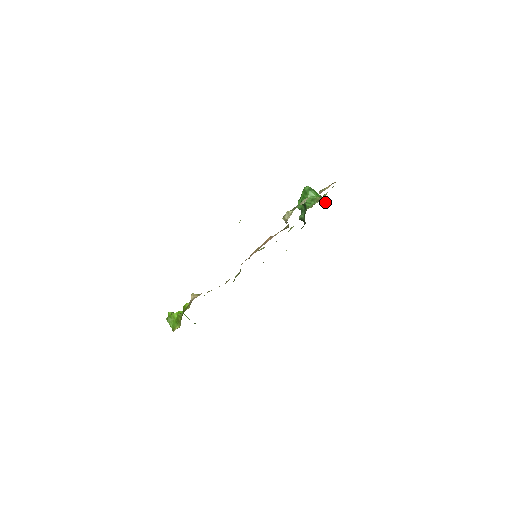
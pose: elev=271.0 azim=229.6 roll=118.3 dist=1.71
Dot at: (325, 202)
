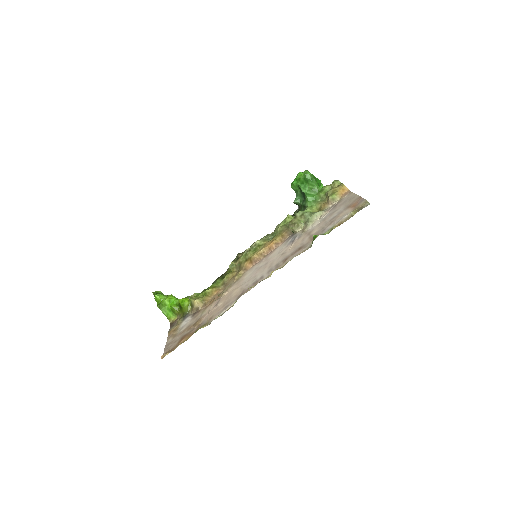
Dot at: (321, 184)
